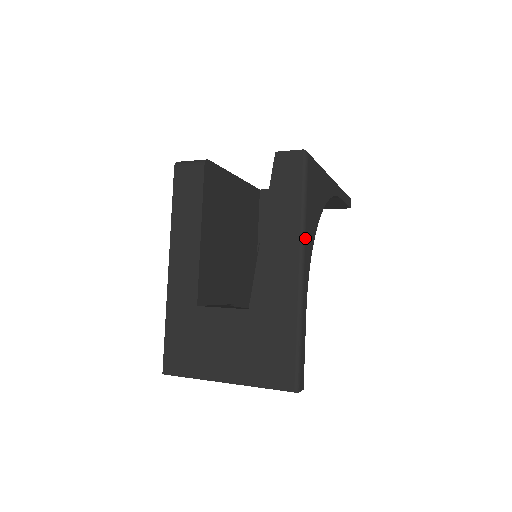
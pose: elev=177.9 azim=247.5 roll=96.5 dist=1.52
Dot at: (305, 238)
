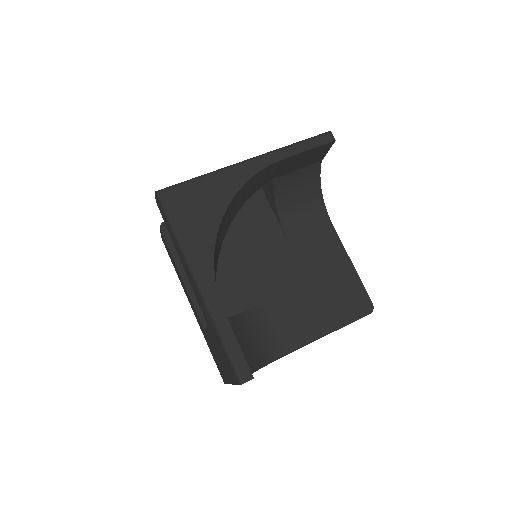
Dot at: (188, 258)
